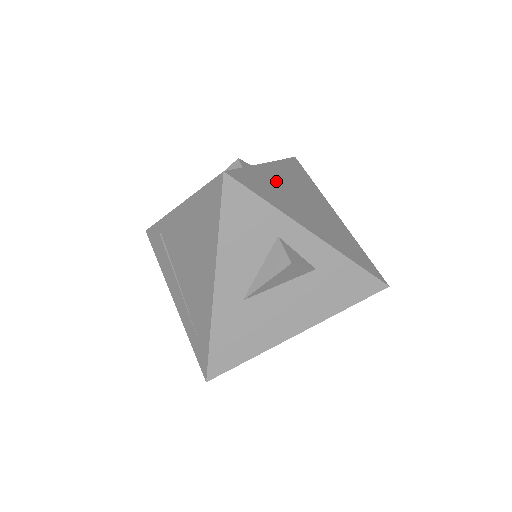
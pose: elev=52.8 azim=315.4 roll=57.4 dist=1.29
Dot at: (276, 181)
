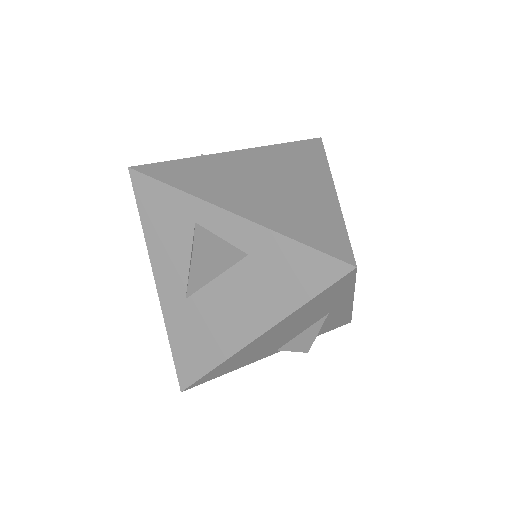
Dot at: (228, 166)
